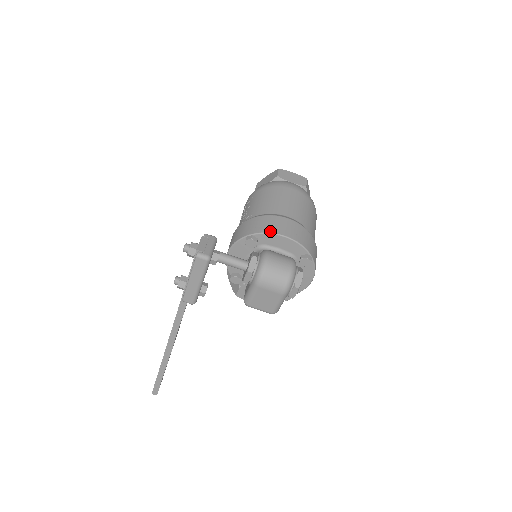
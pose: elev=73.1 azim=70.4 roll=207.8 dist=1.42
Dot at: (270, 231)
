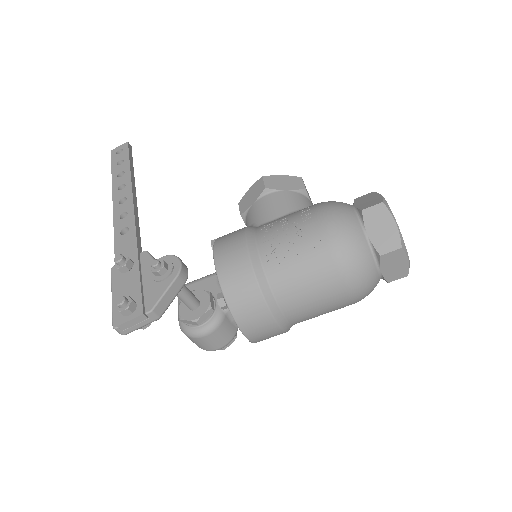
Dot at: (240, 324)
